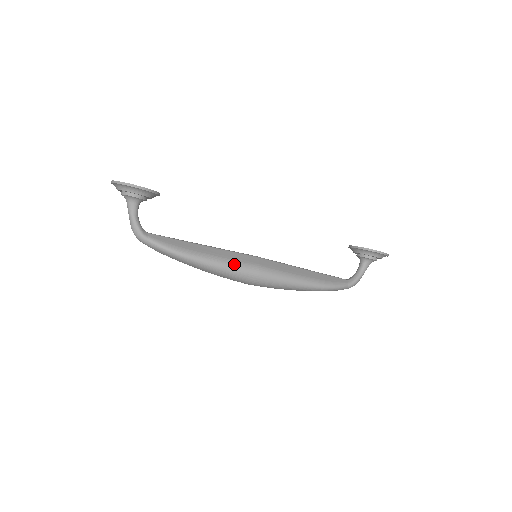
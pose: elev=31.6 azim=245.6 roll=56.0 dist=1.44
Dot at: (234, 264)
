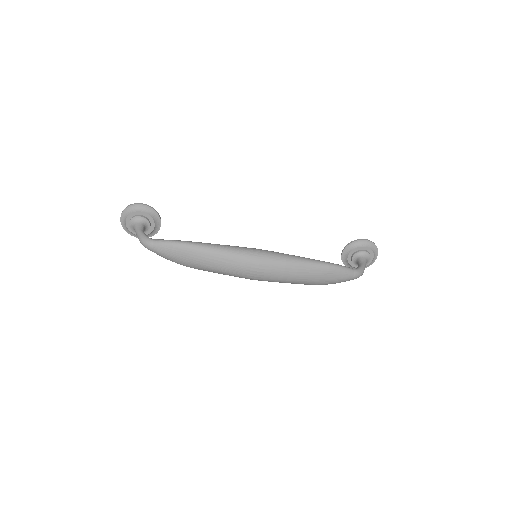
Dot at: (235, 246)
